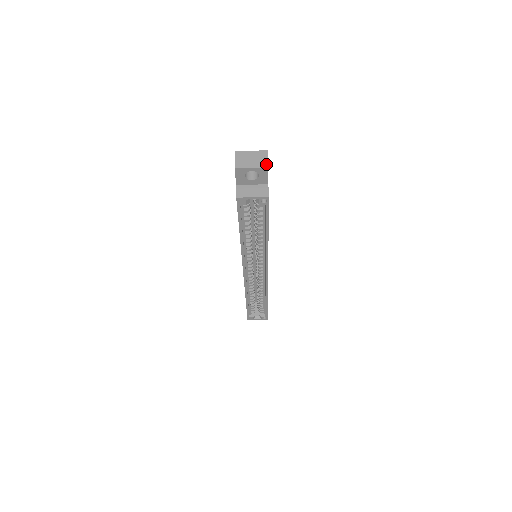
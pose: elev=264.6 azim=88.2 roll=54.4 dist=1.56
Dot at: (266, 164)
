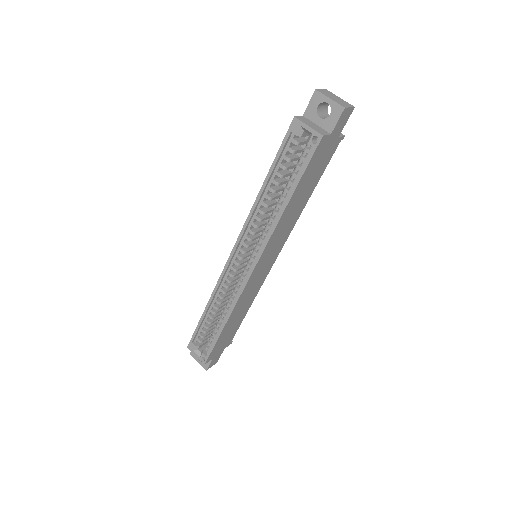
Dot at: (345, 106)
